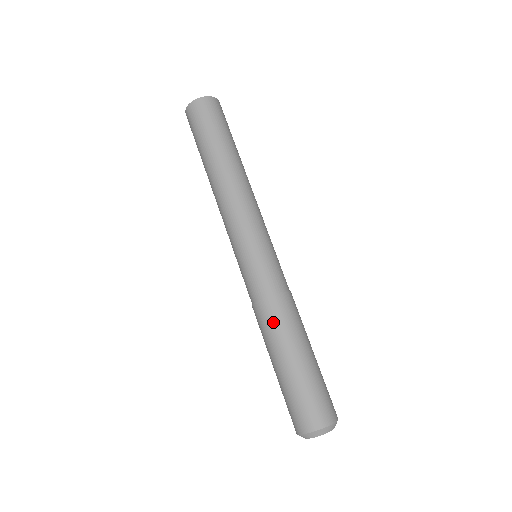
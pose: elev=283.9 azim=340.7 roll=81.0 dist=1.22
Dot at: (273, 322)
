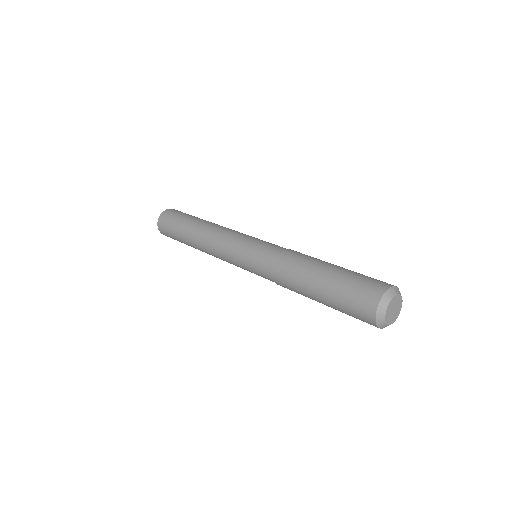
Dot at: occluded
